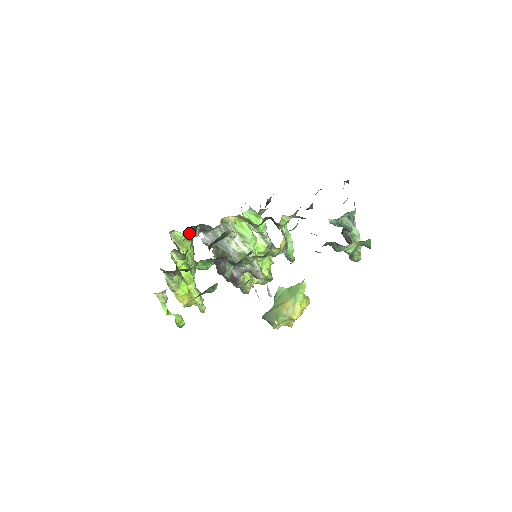
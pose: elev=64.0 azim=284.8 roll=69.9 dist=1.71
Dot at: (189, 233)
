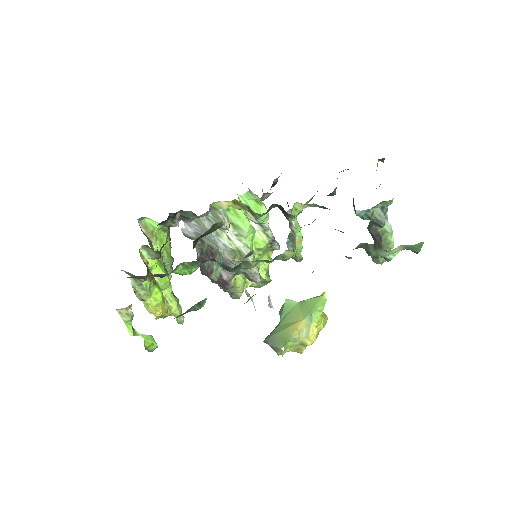
Dot at: (165, 222)
